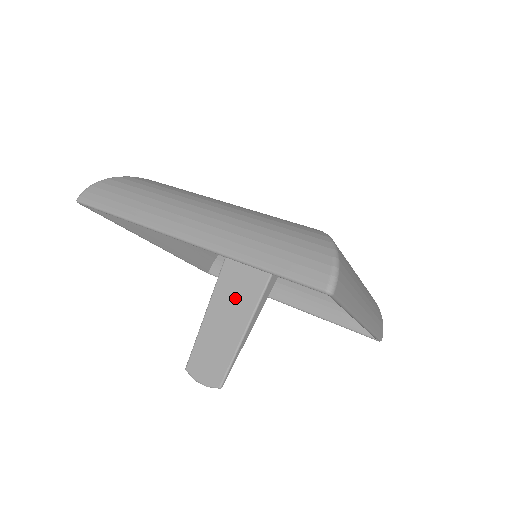
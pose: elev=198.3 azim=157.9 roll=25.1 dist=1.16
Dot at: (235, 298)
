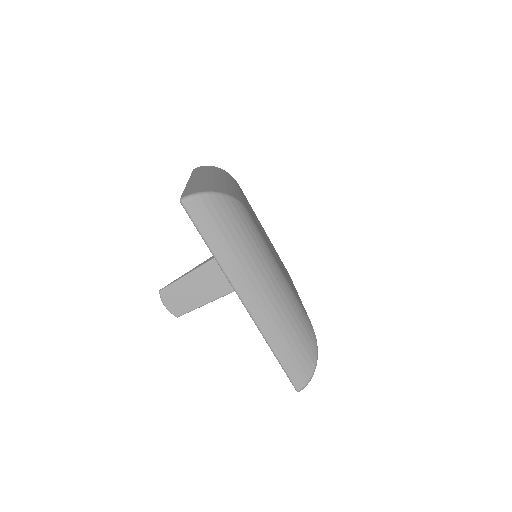
Dot at: (224, 276)
